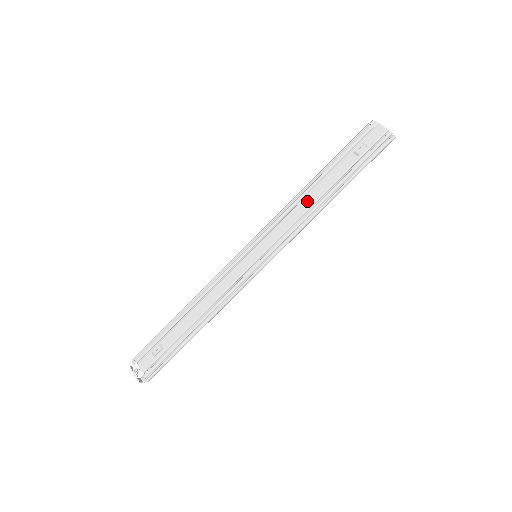
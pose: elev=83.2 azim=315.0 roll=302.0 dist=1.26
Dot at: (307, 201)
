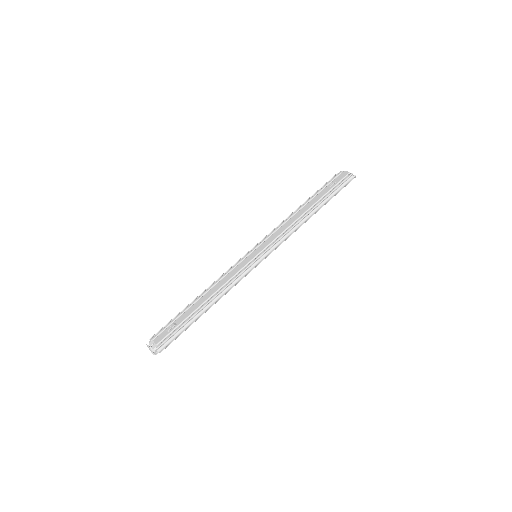
Dot at: (294, 217)
